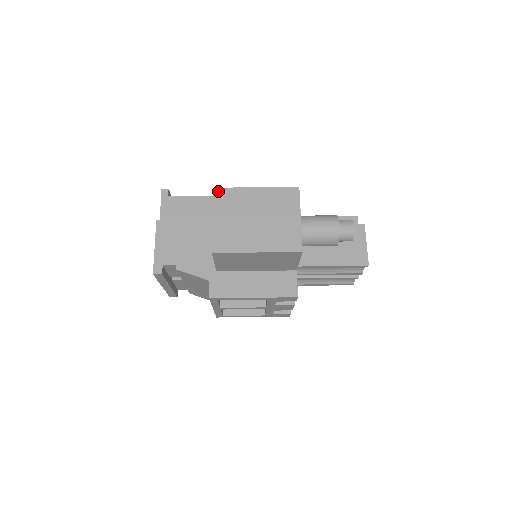
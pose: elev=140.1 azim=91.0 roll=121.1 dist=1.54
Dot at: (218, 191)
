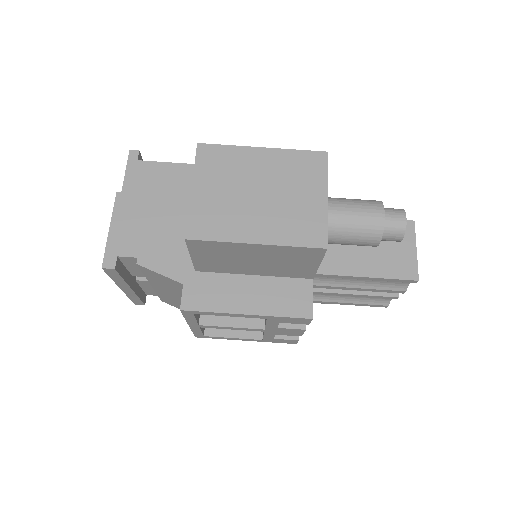
Dot at: (204, 148)
